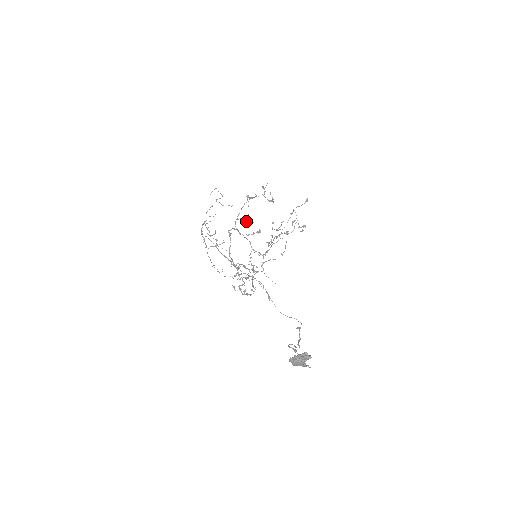
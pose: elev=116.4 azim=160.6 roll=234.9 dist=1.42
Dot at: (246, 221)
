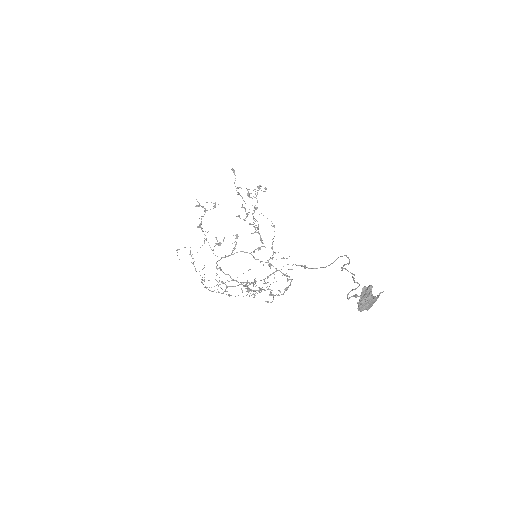
Dot at: (219, 243)
